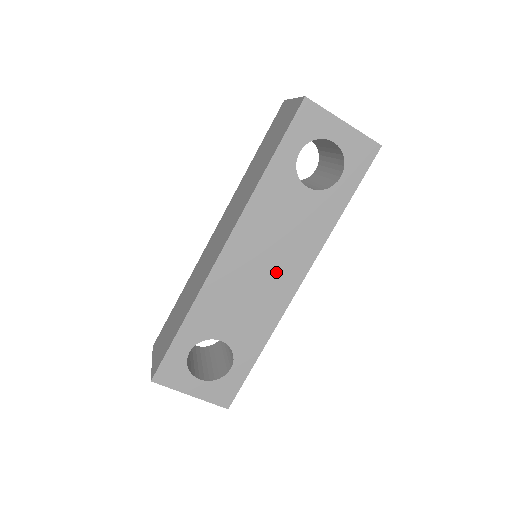
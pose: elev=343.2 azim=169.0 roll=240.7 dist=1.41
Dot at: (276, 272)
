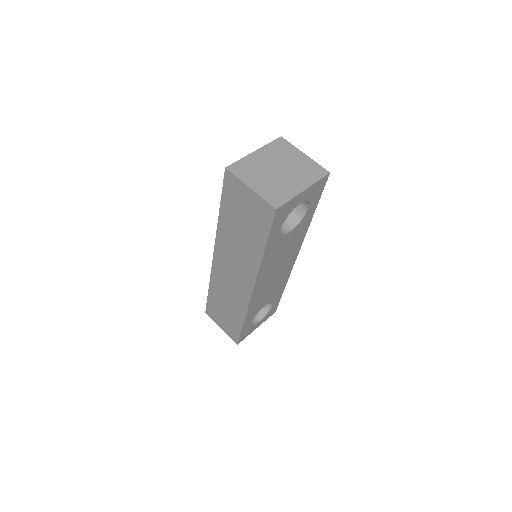
Dot at: (283, 267)
